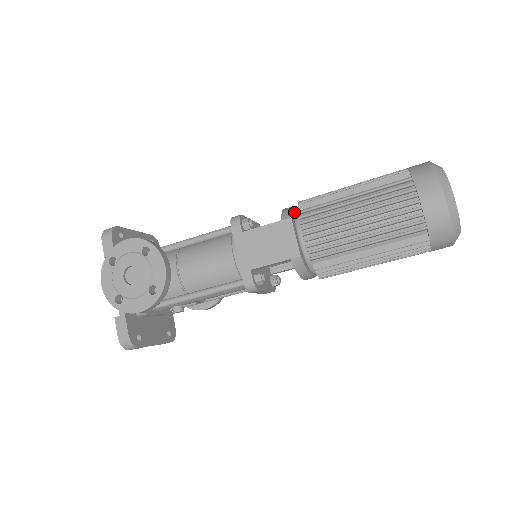
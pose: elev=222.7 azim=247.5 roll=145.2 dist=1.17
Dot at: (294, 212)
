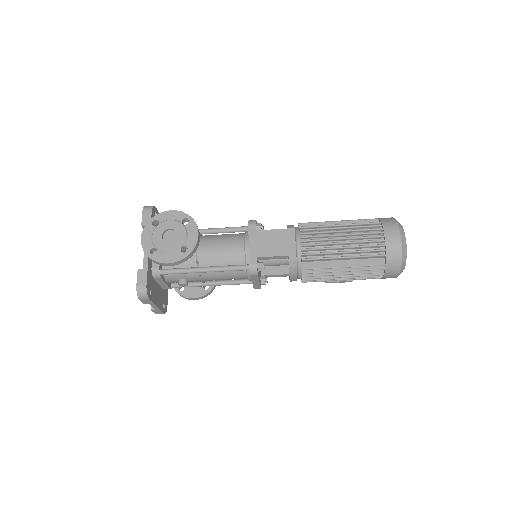
Dot at: (295, 228)
